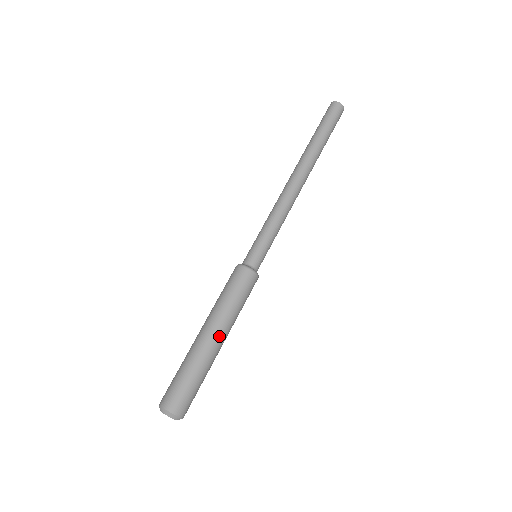
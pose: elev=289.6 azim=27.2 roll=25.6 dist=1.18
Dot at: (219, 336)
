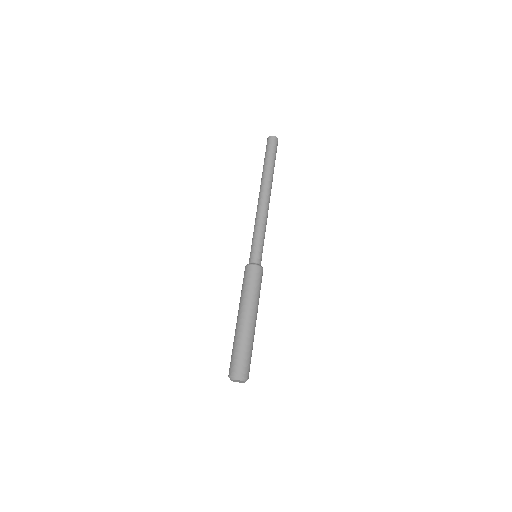
Dot at: (255, 317)
